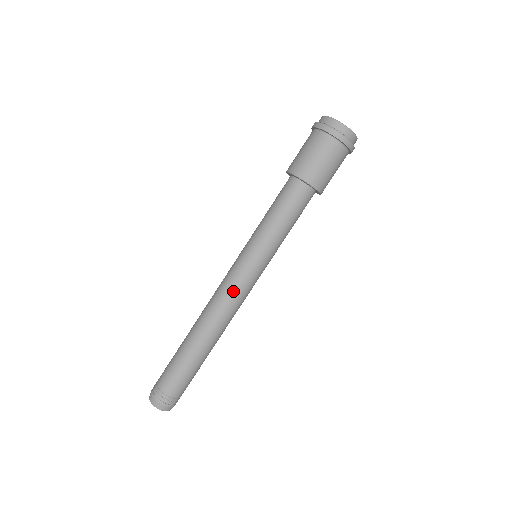
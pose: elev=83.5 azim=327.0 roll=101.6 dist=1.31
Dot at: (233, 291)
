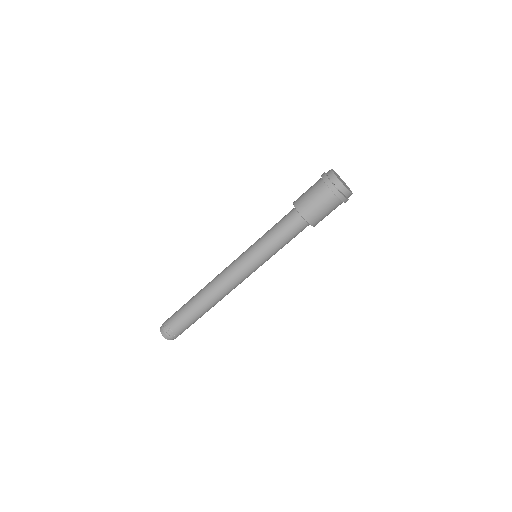
Dot at: (234, 279)
